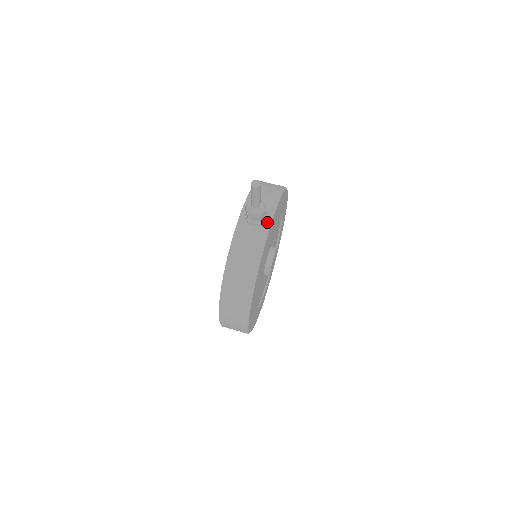
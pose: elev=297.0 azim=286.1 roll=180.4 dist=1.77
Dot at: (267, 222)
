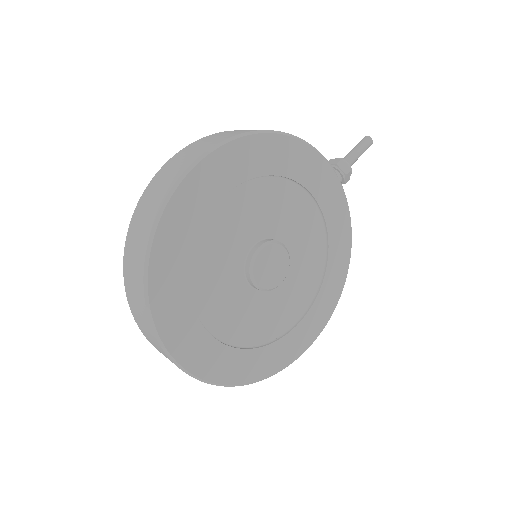
Dot at: occluded
